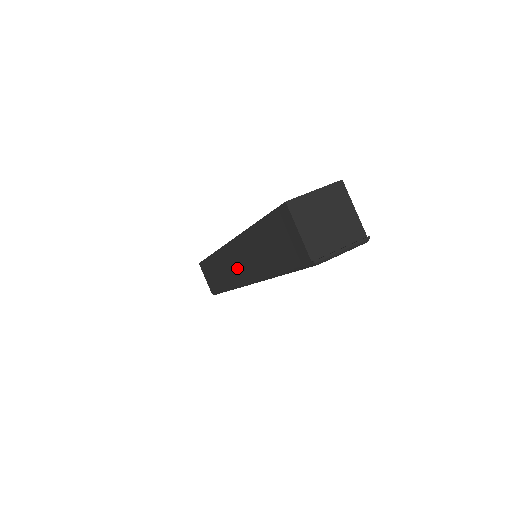
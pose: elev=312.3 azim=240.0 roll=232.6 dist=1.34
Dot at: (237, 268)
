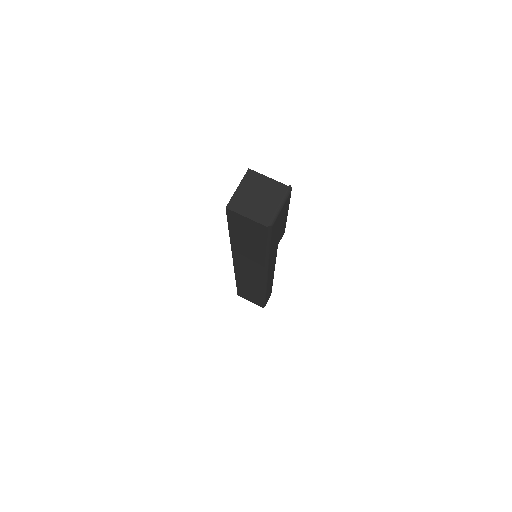
Dot at: (252, 273)
